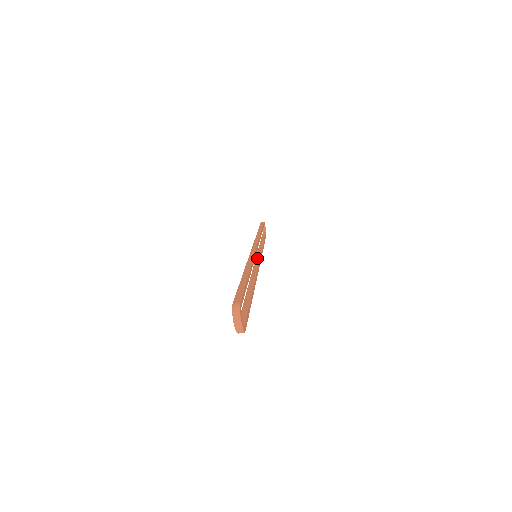
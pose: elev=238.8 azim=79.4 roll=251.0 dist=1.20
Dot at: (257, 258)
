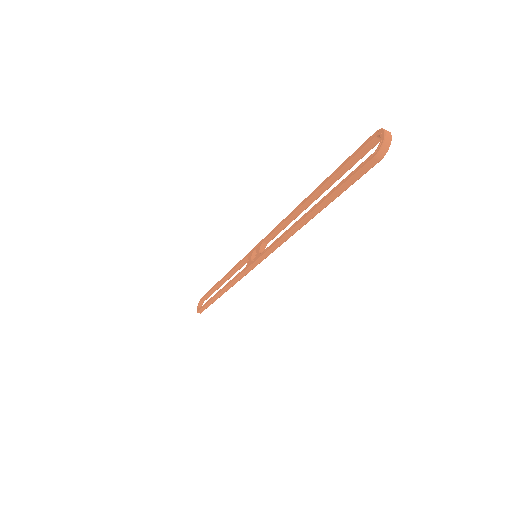
Dot at: occluded
